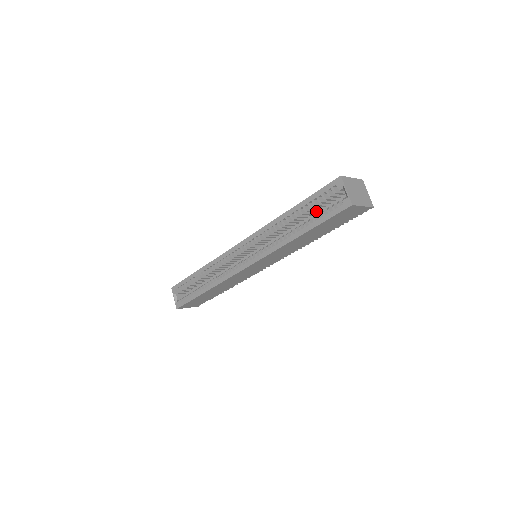
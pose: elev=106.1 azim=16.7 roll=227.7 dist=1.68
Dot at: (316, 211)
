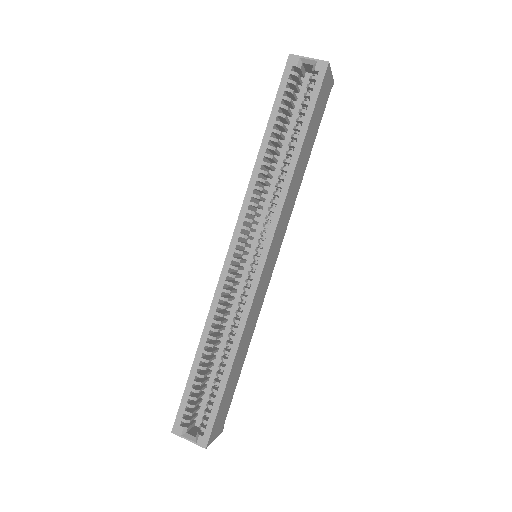
Dot at: (286, 129)
